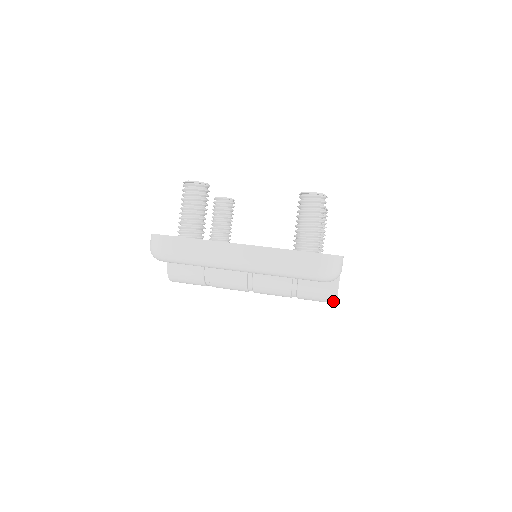
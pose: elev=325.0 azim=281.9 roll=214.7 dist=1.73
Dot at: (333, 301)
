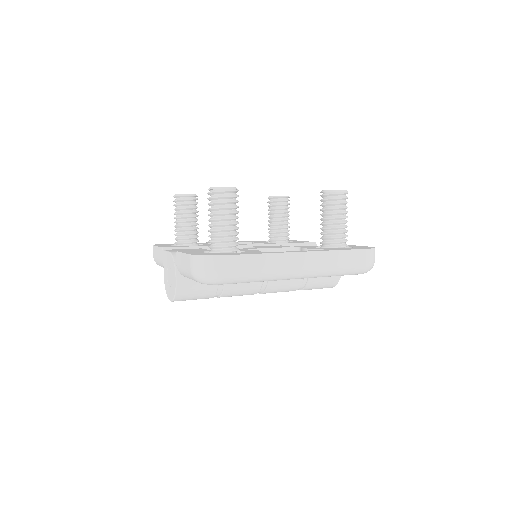
Dot at: (333, 286)
